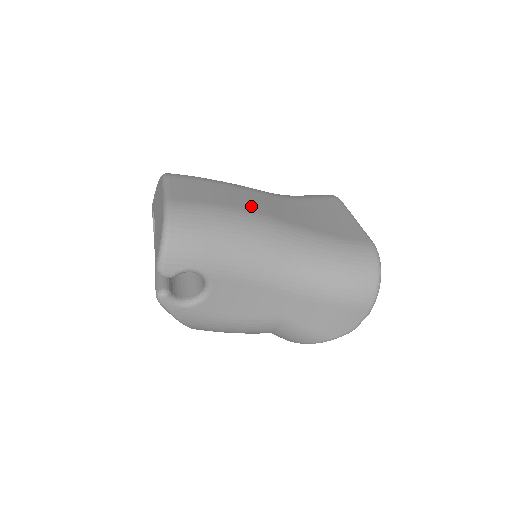
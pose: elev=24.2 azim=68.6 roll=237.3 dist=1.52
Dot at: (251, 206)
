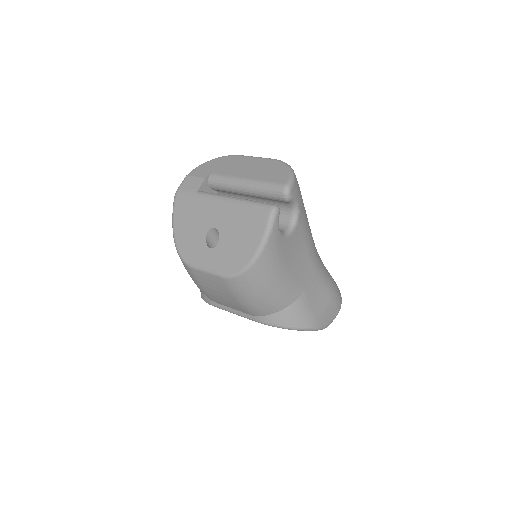
Dot at: occluded
